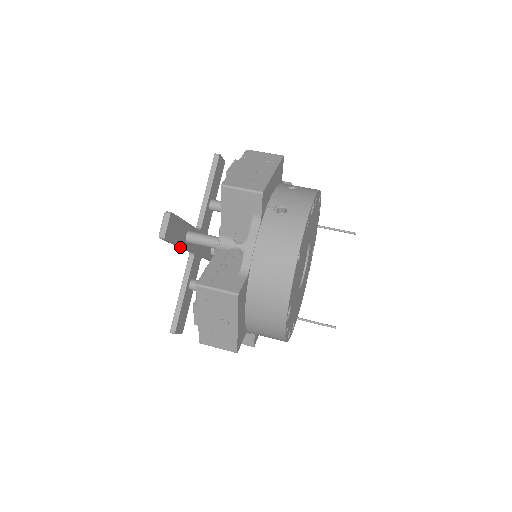
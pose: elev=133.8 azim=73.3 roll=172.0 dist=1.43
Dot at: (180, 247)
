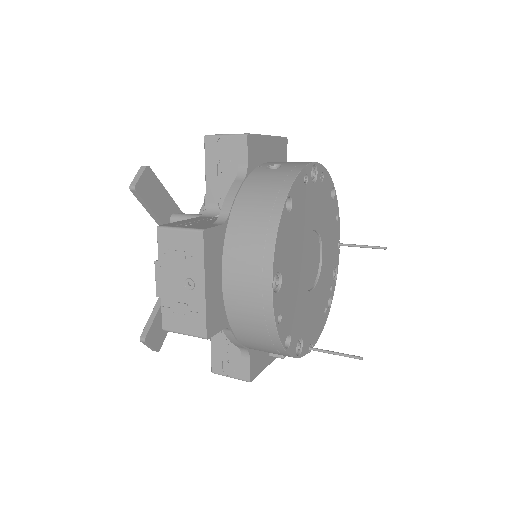
Dot at: occluded
